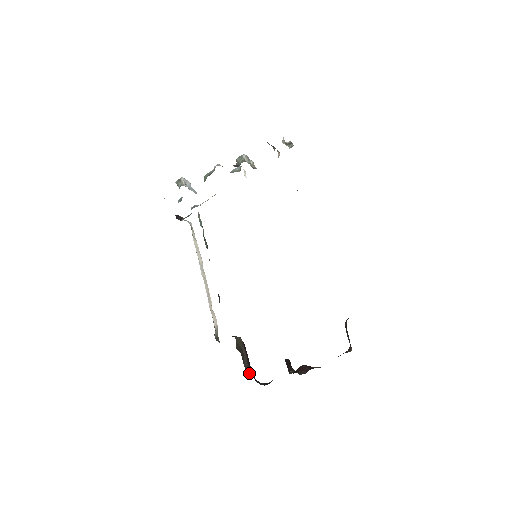
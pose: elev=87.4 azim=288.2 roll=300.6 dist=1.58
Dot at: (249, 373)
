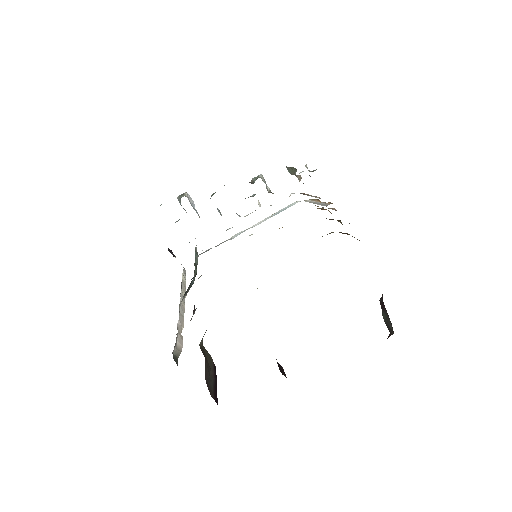
Dot at: (212, 395)
